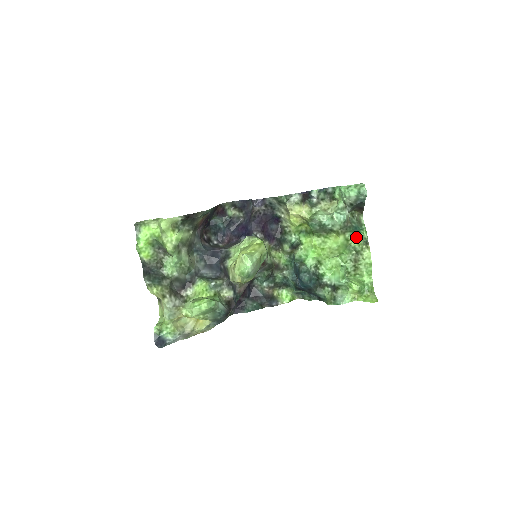
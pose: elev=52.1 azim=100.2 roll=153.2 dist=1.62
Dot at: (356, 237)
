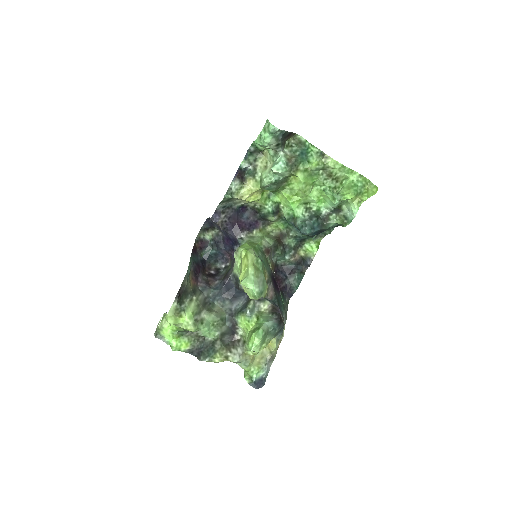
Dot at: (309, 162)
